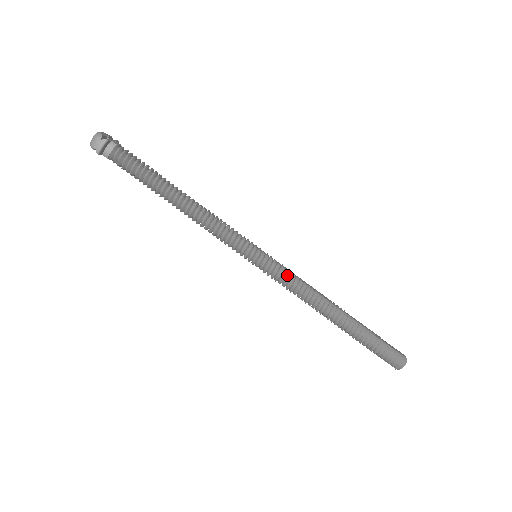
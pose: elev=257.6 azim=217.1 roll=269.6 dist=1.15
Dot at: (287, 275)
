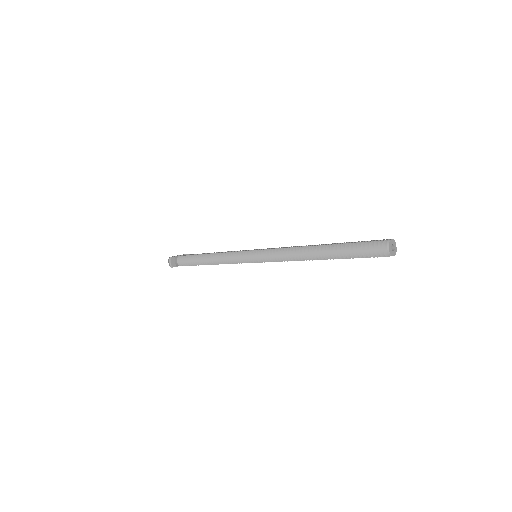
Dot at: (272, 252)
